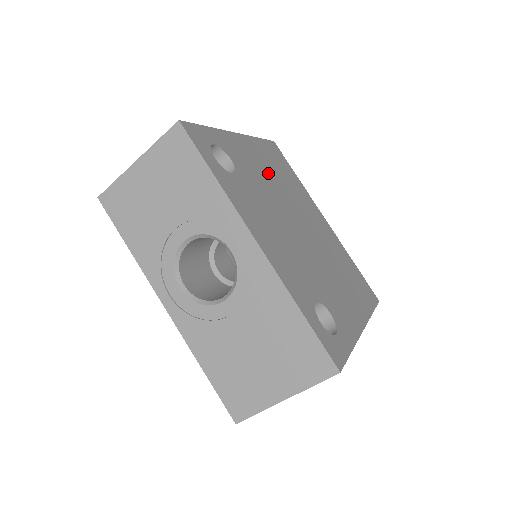
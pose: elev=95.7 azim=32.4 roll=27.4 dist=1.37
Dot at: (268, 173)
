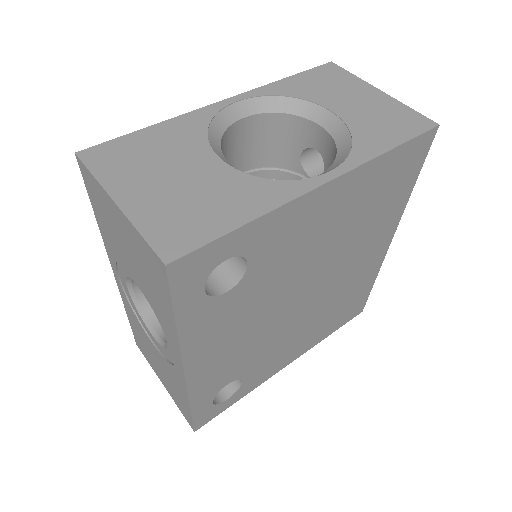
Dot at: (330, 230)
